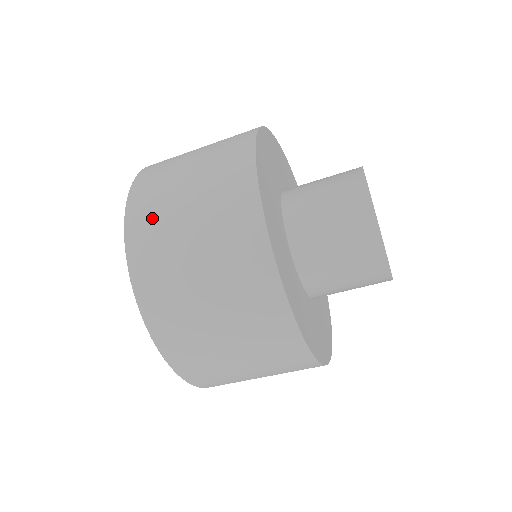
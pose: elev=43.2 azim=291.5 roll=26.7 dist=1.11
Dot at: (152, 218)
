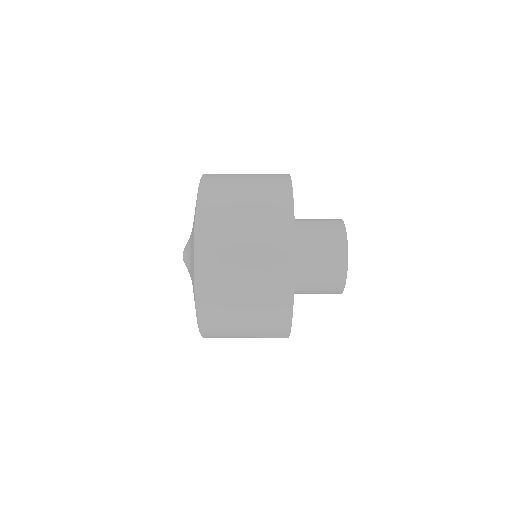
Dot at: (218, 247)
